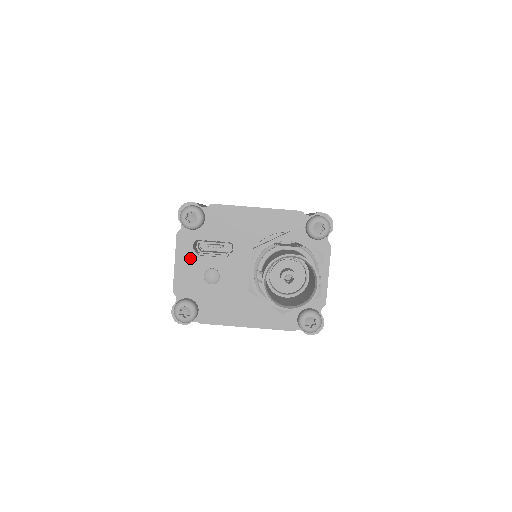
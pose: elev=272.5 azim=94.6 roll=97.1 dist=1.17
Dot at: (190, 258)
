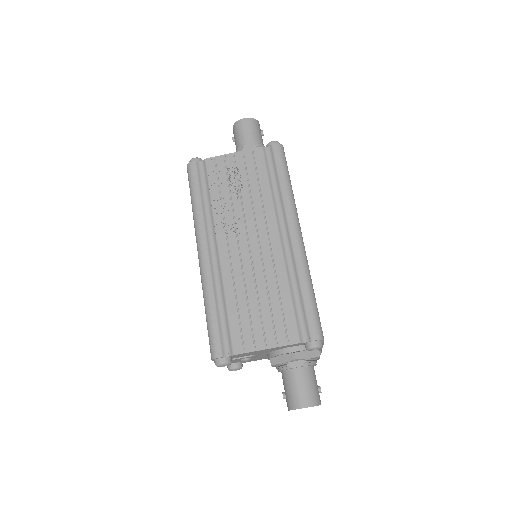
Dot at: occluded
